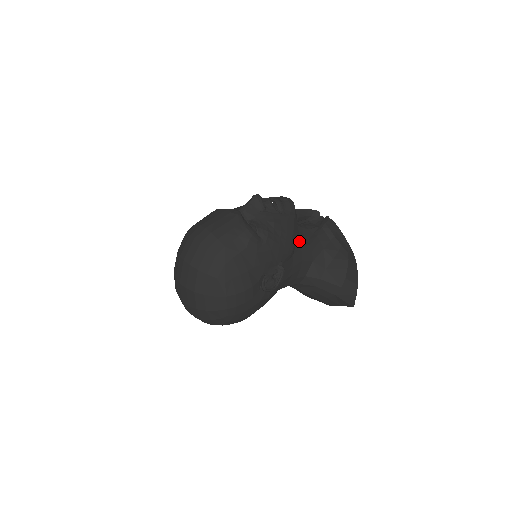
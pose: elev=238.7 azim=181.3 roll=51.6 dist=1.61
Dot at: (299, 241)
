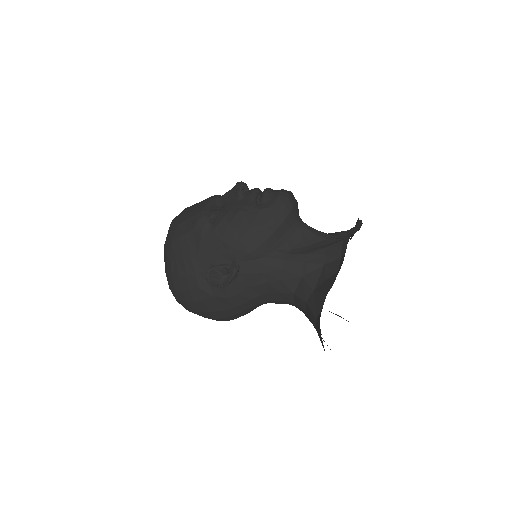
Dot at: (292, 246)
